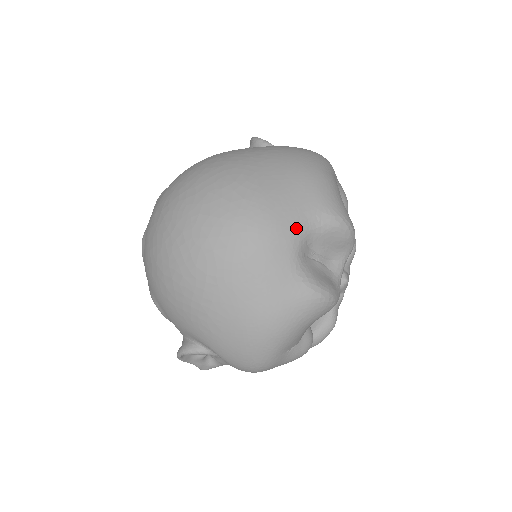
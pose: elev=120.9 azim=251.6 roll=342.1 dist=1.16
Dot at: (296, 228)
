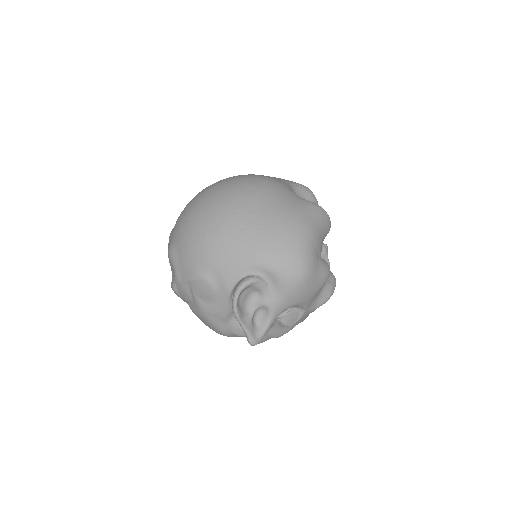
Dot at: (284, 183)
